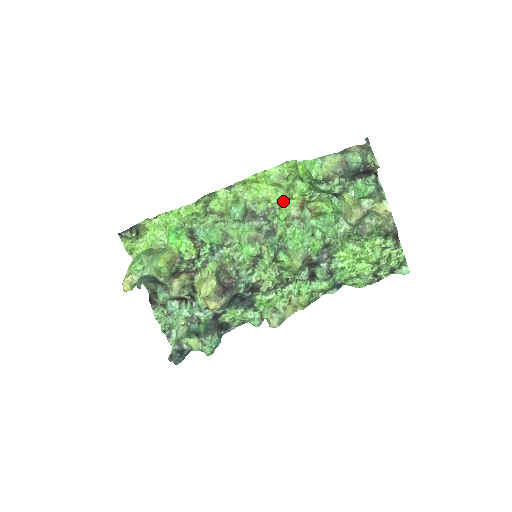
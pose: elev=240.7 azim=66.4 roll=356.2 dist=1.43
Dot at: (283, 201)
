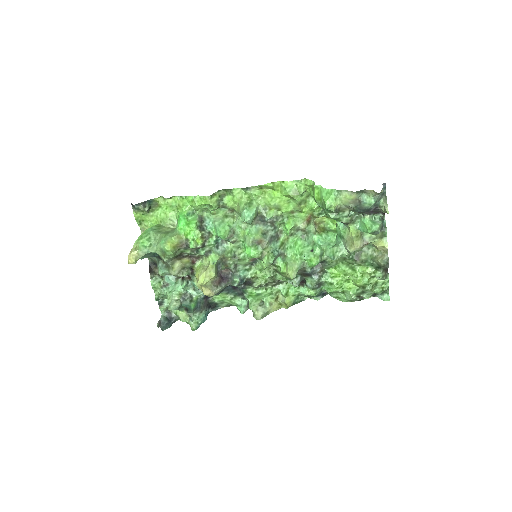
Dot at: (293, 212)
